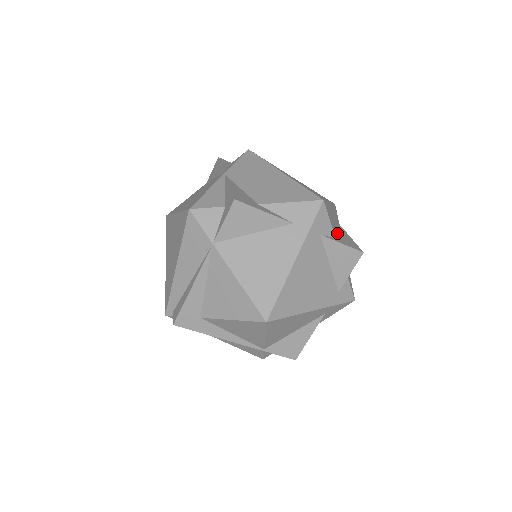
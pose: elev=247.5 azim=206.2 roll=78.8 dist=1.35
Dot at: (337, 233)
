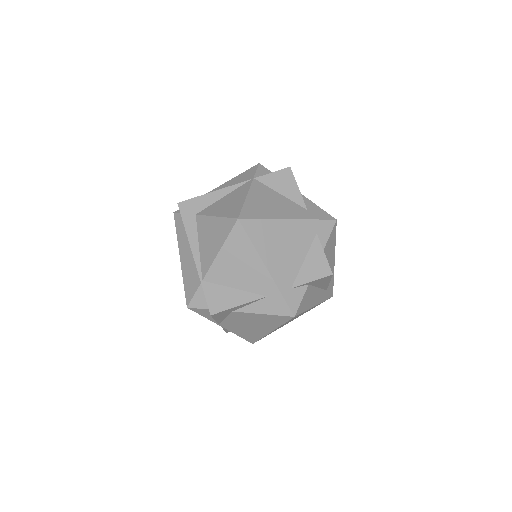
Dot at: occluded
